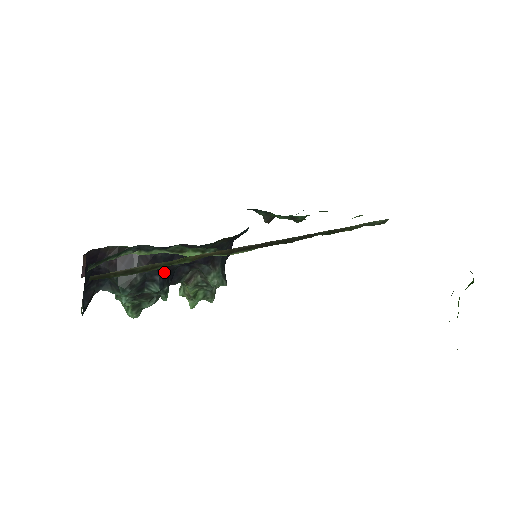
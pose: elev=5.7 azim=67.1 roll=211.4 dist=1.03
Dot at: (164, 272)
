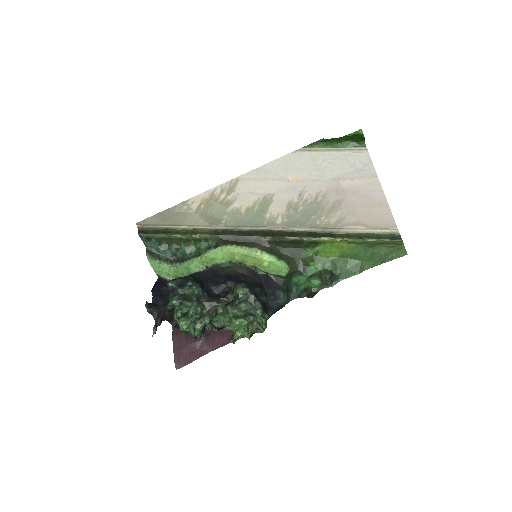
Dot at: (198, 282)
